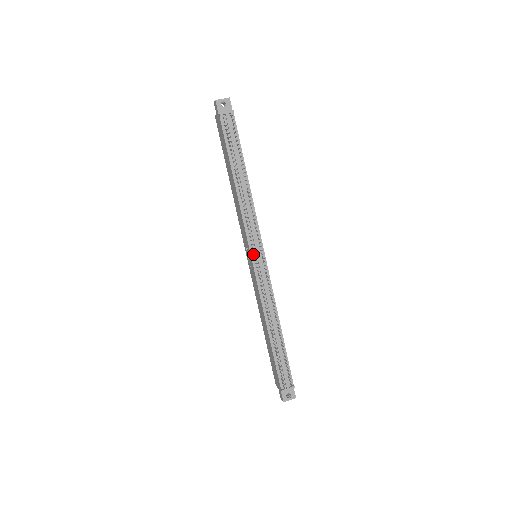
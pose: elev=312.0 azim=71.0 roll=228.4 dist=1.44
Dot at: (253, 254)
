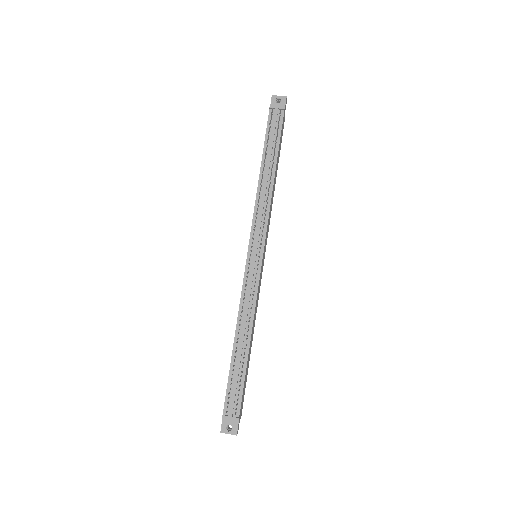
Dot at: (251, 249)
